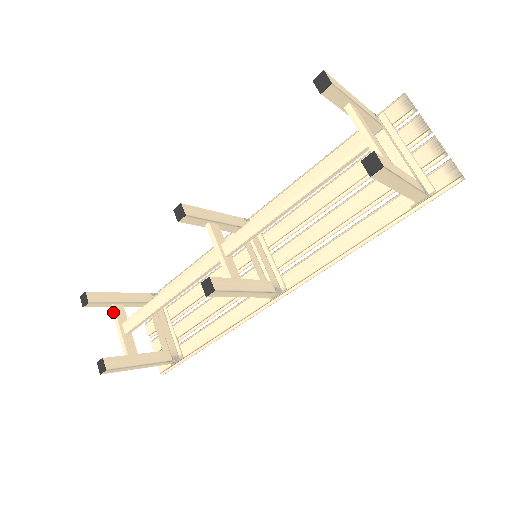
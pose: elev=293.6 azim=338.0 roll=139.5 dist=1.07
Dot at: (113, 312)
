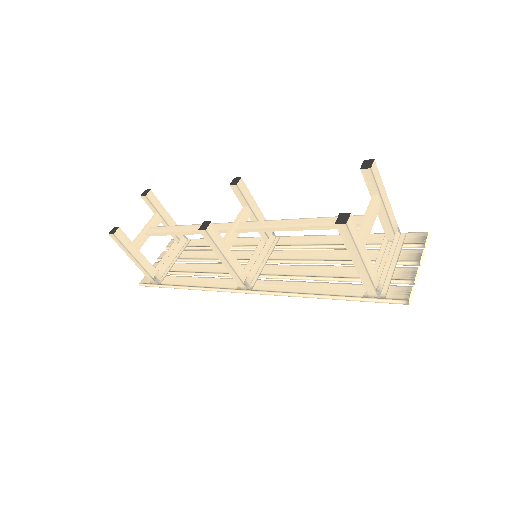
Dot at: (153, 217)
